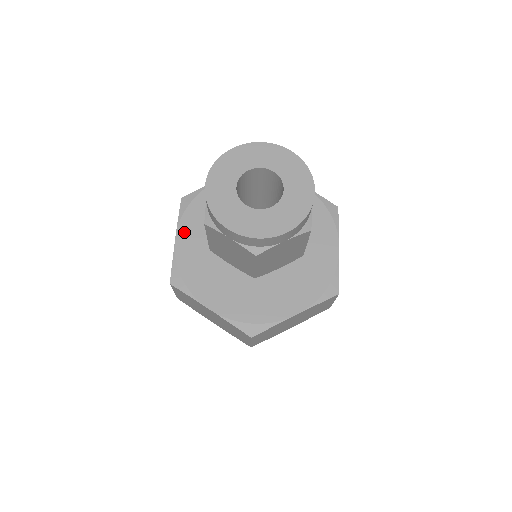
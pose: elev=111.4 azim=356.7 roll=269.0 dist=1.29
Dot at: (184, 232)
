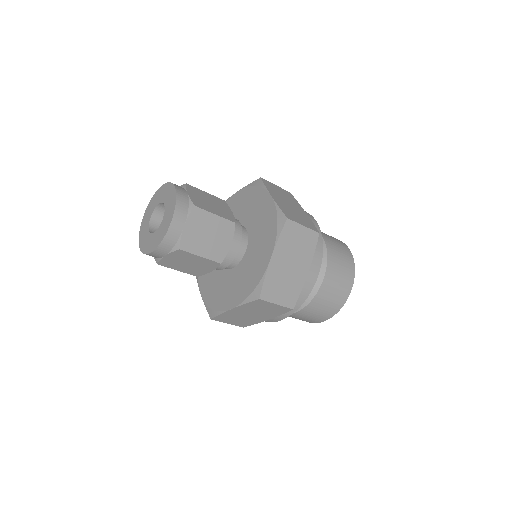
Dot at: (202, 286)
